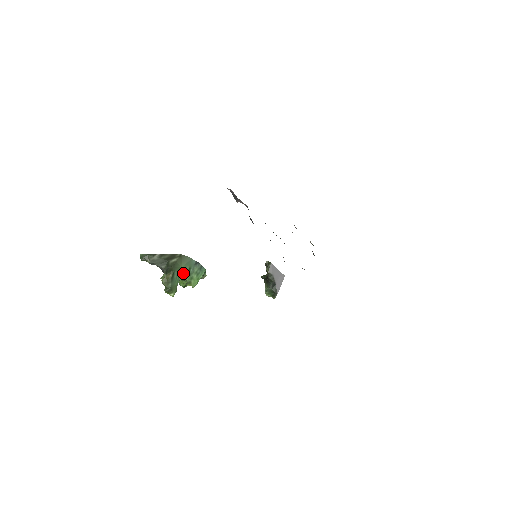
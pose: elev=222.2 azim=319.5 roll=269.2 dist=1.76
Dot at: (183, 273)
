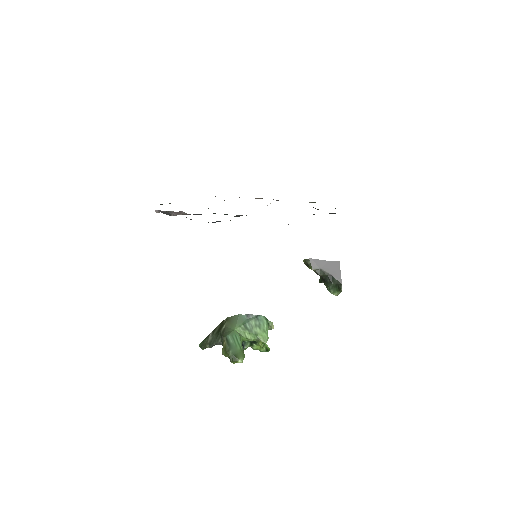
Dot at: (242, 334)
